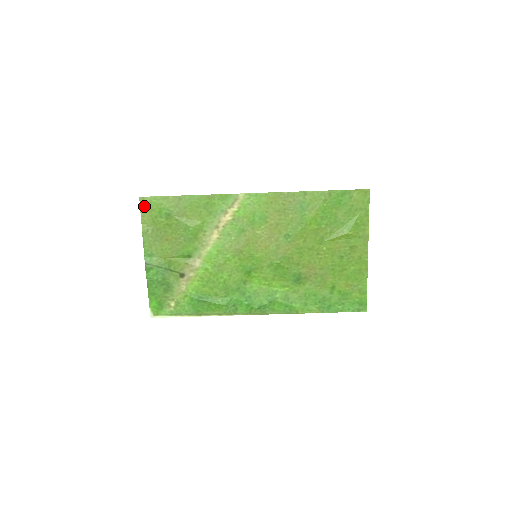
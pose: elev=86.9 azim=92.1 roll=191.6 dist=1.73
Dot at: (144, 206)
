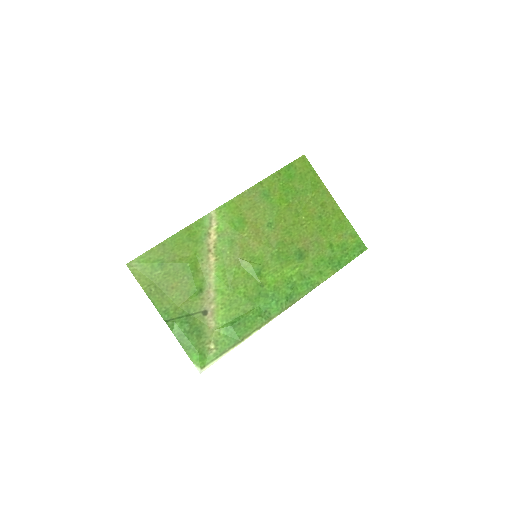
Dot at: (135, 270)
